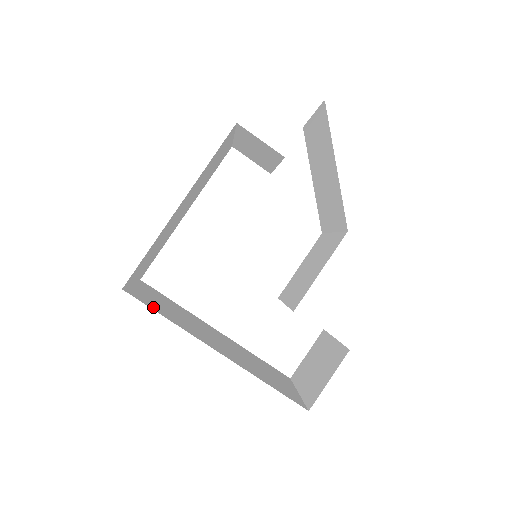
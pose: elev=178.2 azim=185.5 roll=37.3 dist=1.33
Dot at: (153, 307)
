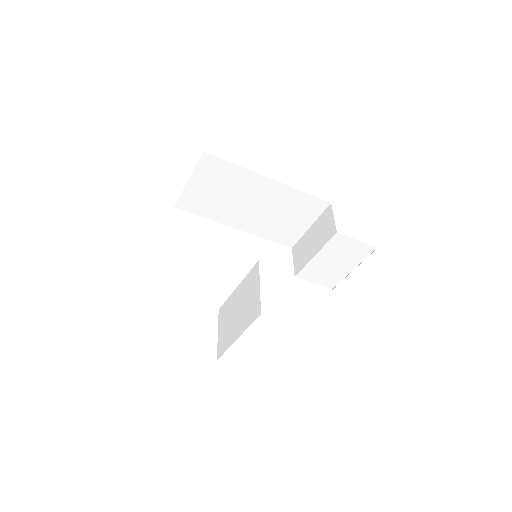
Dot at: occluded
